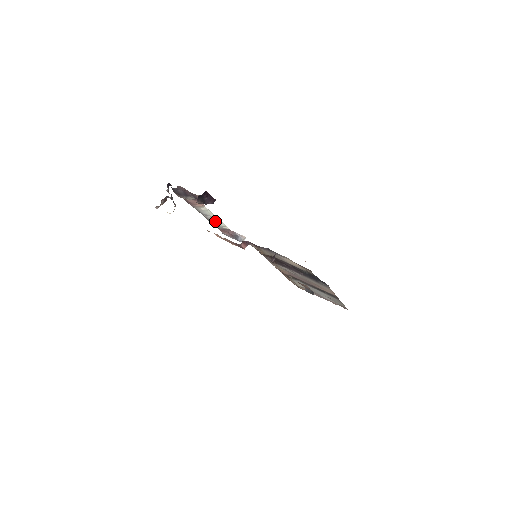
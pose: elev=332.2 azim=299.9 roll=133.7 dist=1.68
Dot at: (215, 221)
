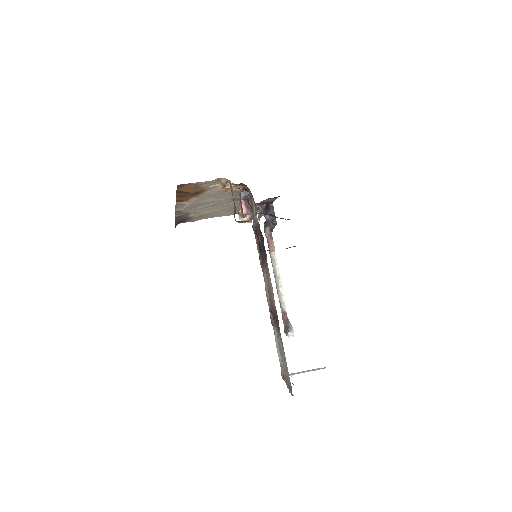
Dot at: (279, 288)
